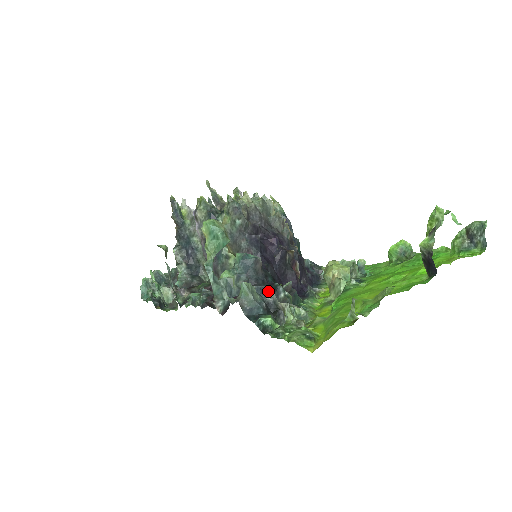
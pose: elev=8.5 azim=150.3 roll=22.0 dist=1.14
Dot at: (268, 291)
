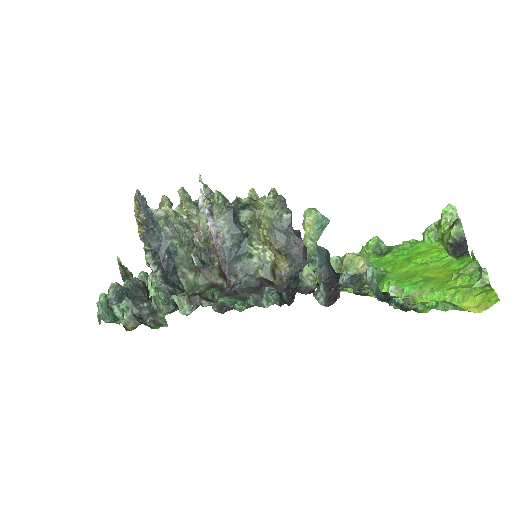
Dot at: occluded
